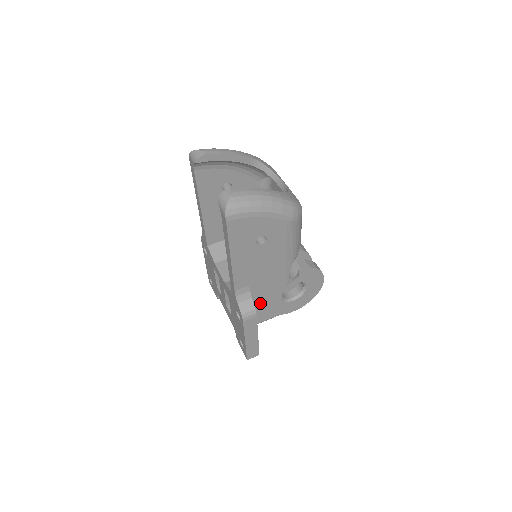
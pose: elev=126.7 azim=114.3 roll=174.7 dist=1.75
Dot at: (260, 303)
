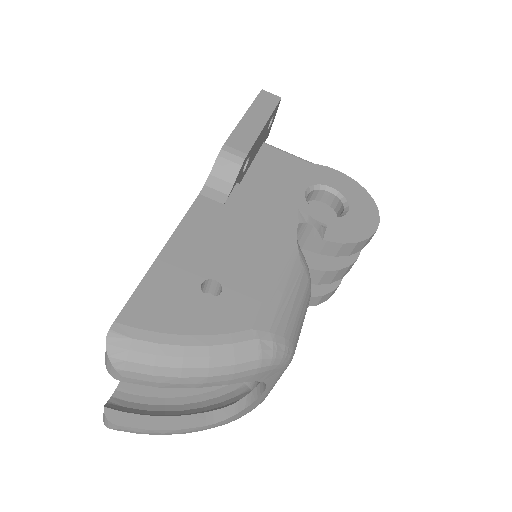
Dot at: occluded
